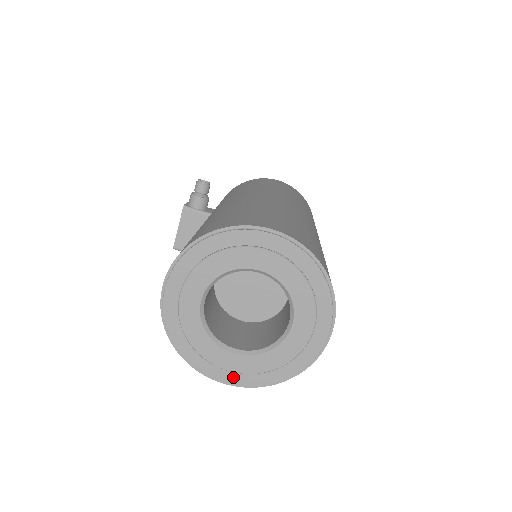
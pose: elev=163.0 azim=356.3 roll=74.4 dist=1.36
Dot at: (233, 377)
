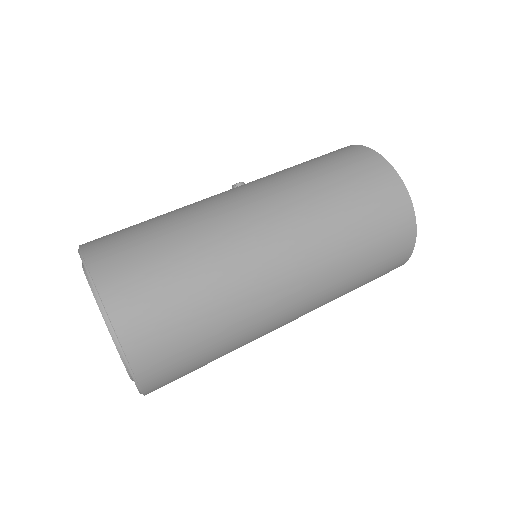
Dot at: occluded
